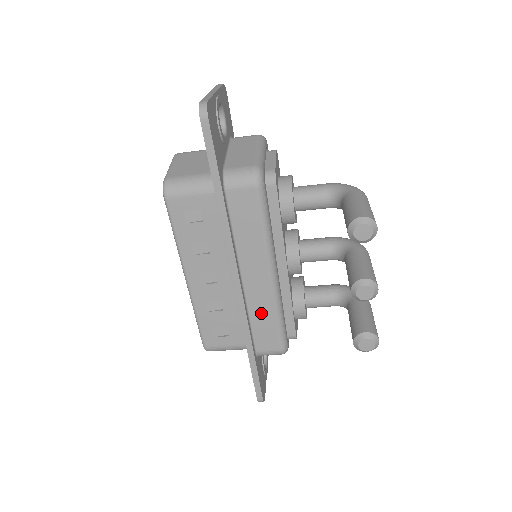
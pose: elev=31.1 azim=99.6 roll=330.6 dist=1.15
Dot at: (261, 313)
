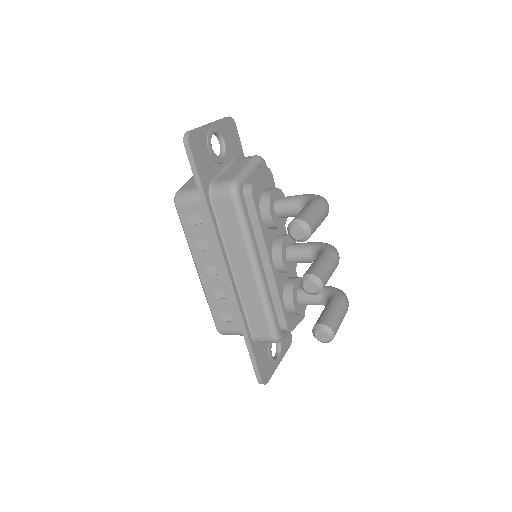
Dot at: (251, 303)
